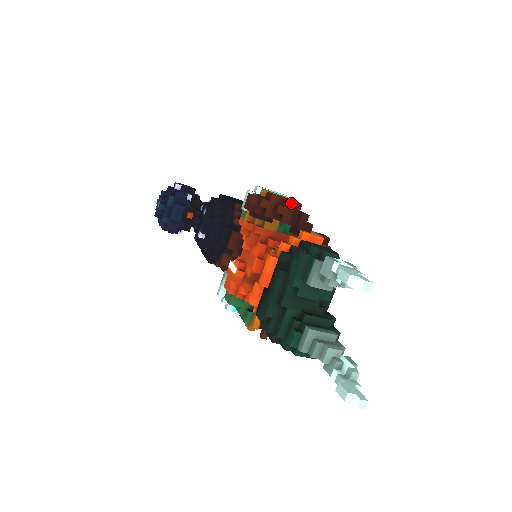
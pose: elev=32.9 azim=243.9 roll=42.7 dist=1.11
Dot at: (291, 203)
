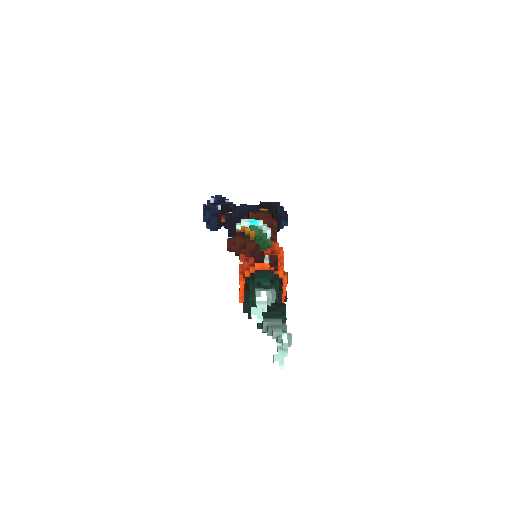
Dot at: (248, 246)
